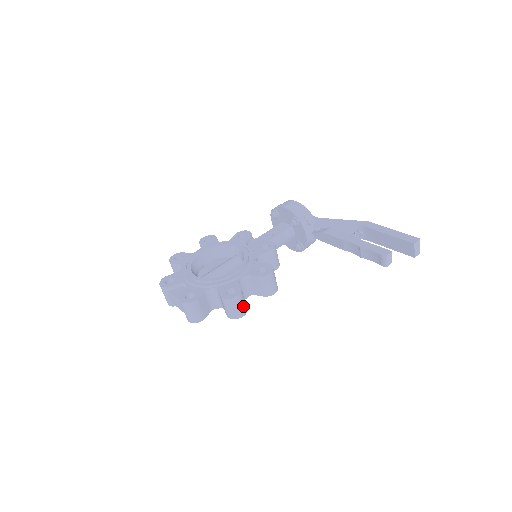
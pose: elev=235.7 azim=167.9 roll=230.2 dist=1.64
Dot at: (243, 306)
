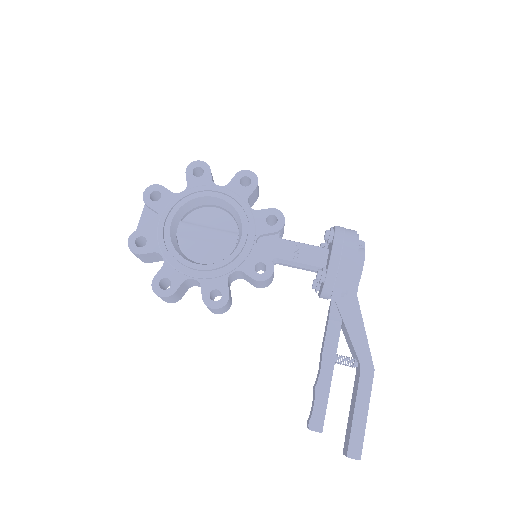
Dot at: (170, 300)
